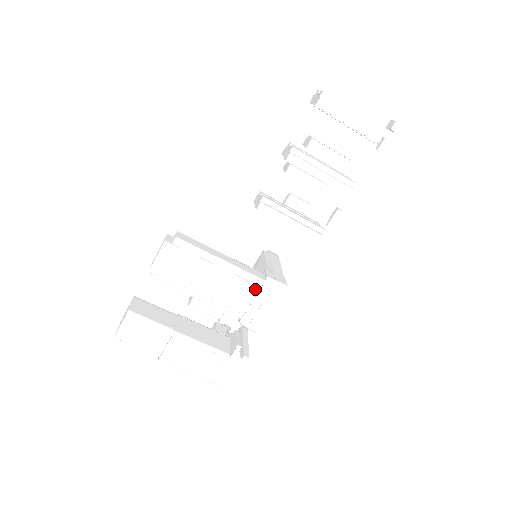
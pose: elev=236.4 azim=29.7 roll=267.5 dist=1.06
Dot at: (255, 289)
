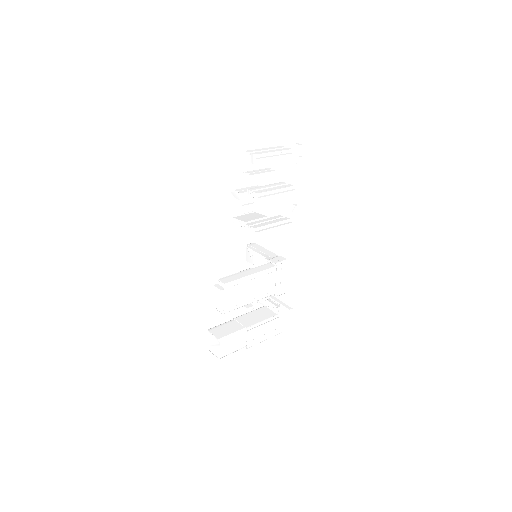
Dot at: (274, 274)
